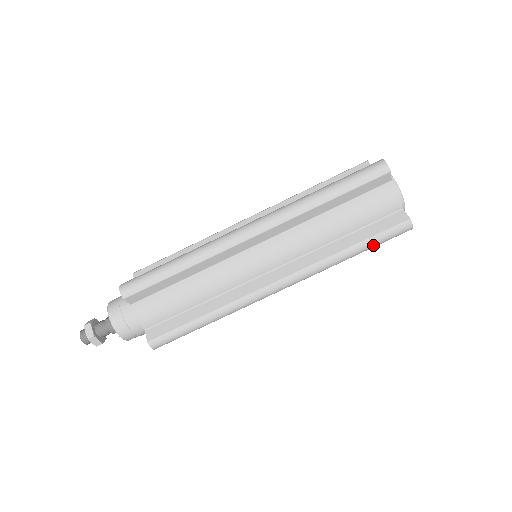
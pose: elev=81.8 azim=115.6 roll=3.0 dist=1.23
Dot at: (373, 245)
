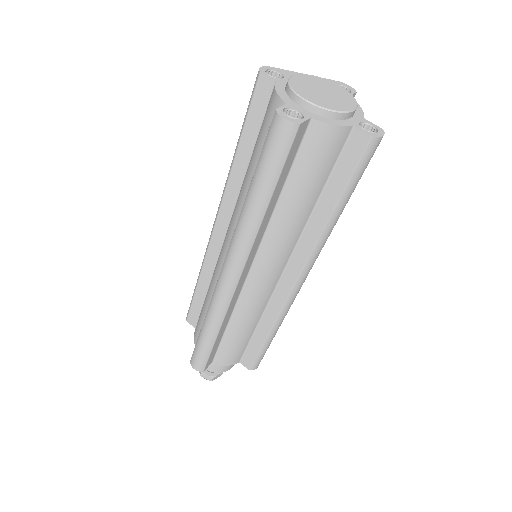
Dot at: (354, 188)
